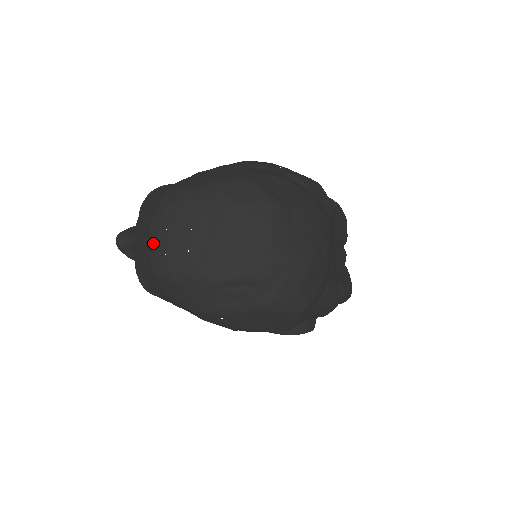
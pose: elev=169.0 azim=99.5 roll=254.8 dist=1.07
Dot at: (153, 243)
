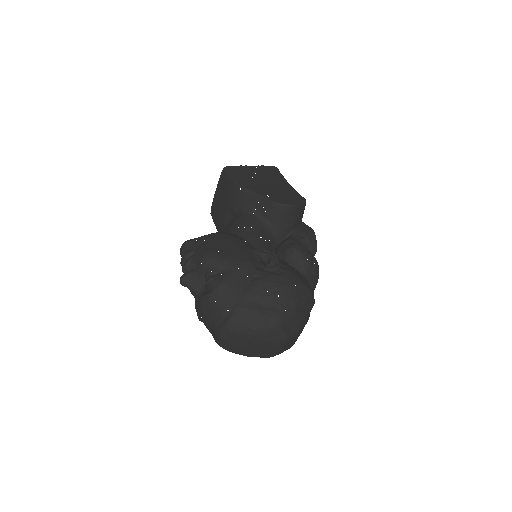
Dot at: (221, 339)
